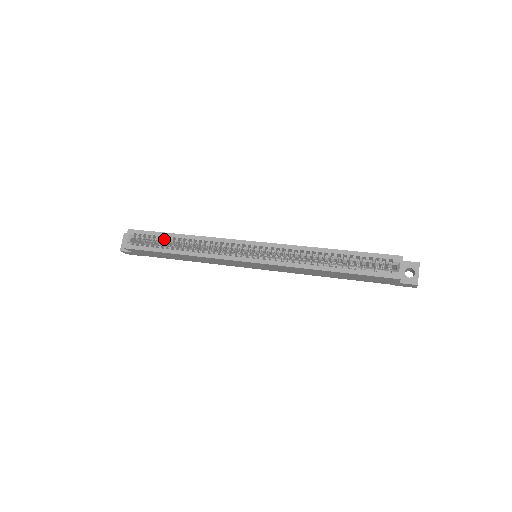
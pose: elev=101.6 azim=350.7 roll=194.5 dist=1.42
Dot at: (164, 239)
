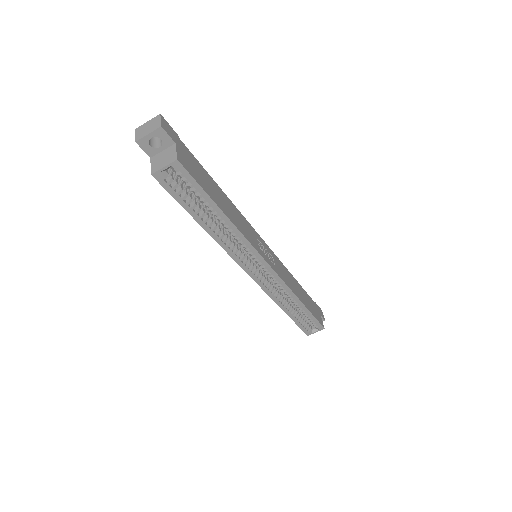
Dot at: (204, 199)
